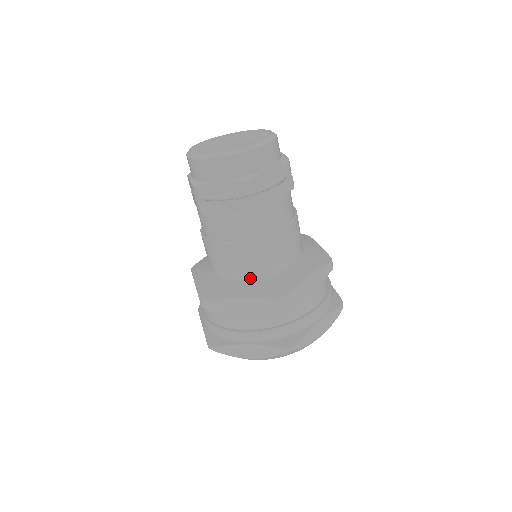
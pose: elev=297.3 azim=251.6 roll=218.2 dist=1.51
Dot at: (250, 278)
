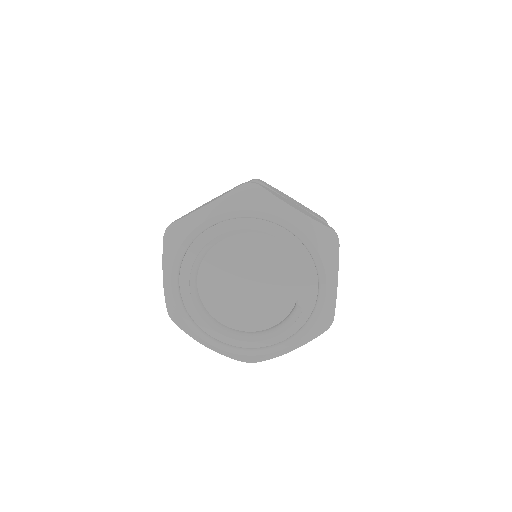
Dot at: occluded
